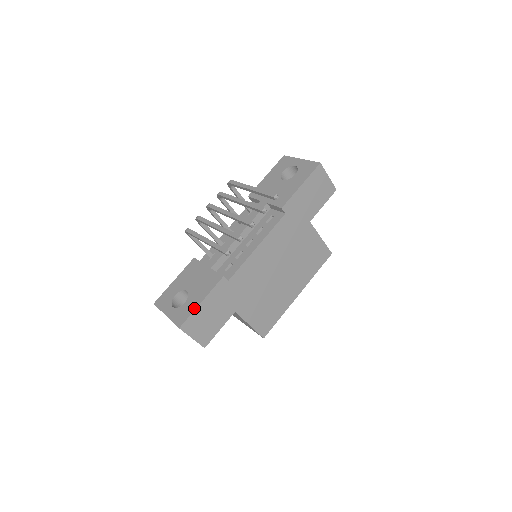
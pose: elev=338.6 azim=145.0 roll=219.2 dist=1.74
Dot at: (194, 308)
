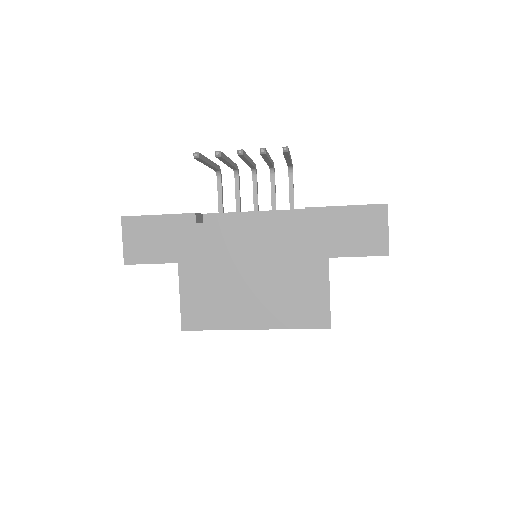
Dot at: (148, 215)
